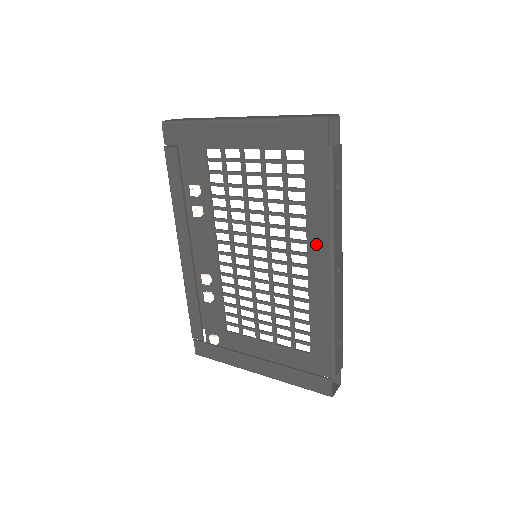
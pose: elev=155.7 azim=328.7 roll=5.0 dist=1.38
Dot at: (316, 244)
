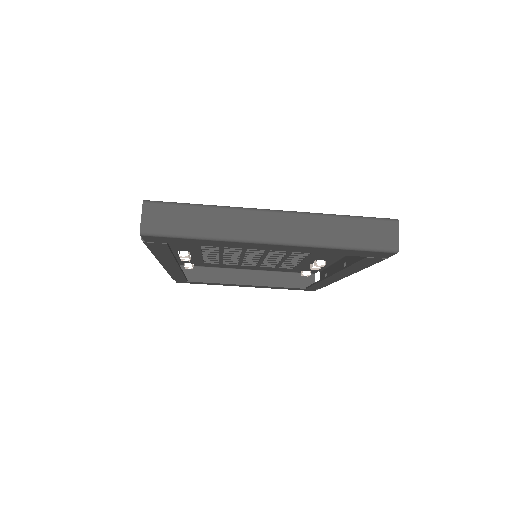
Dot at: (338, 273)
